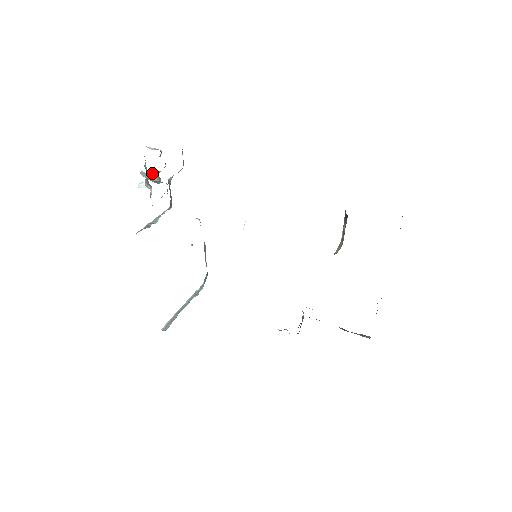
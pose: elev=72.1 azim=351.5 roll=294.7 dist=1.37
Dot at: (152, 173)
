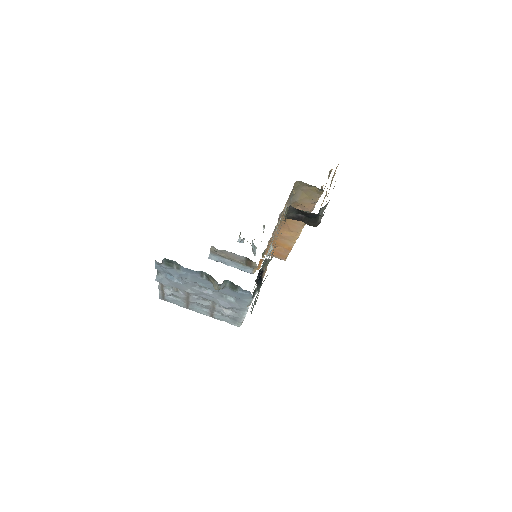
Dot at: occluded
